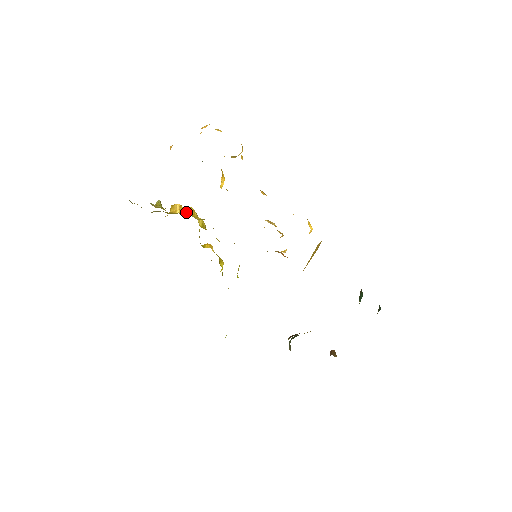
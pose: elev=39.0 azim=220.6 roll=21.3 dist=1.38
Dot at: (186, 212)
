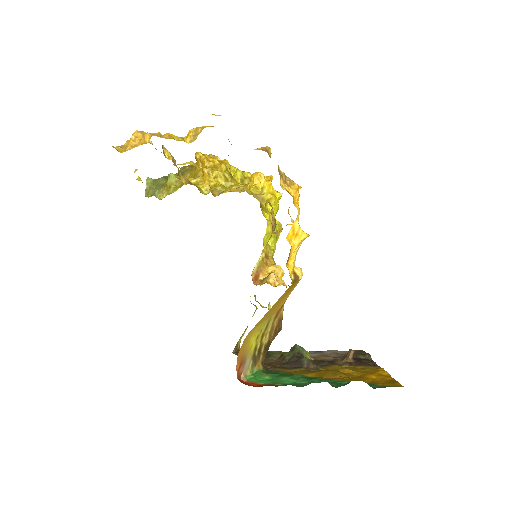
Dot at: (202, 174)
